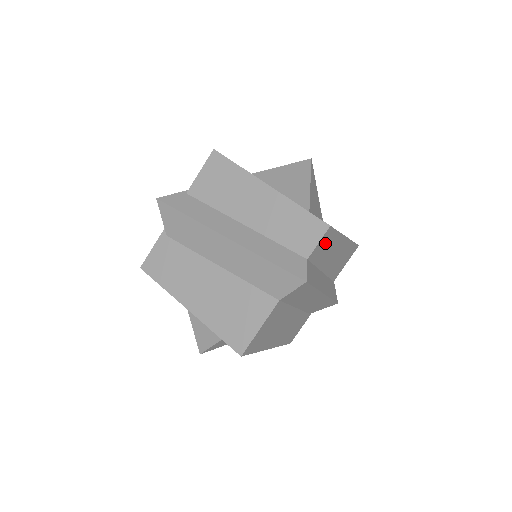
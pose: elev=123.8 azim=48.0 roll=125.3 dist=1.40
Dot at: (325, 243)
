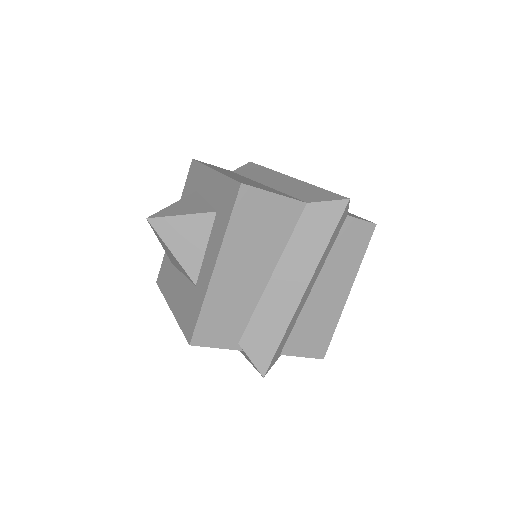
Dot at: (356, 239)
